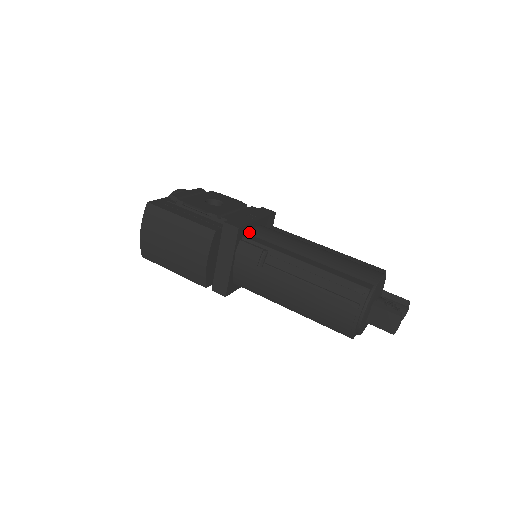
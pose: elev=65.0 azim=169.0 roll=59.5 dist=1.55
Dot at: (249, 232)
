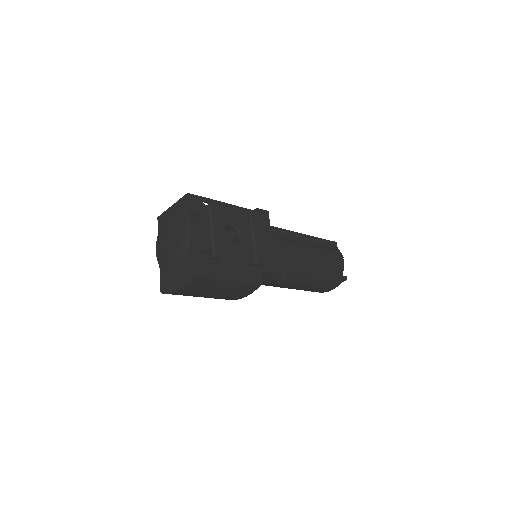
Dot at: occluded
